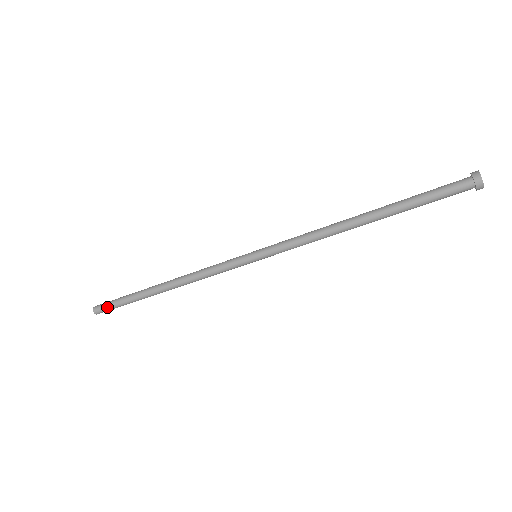
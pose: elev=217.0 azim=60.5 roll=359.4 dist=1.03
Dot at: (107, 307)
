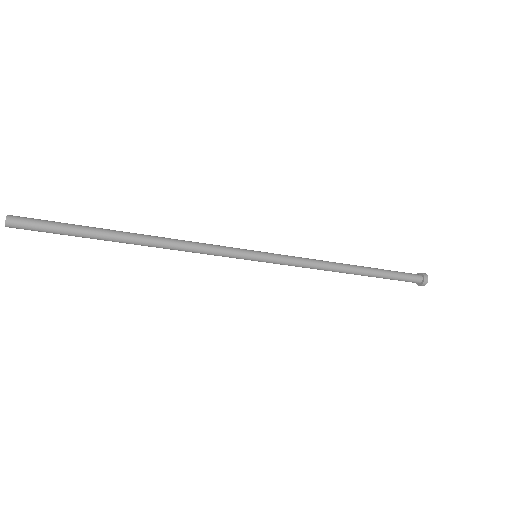
Dot at: occluded
